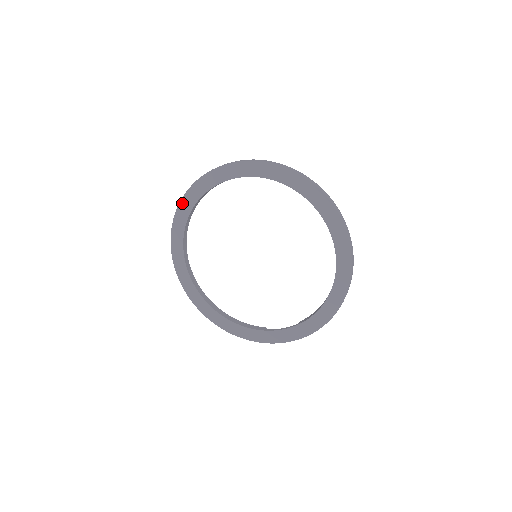
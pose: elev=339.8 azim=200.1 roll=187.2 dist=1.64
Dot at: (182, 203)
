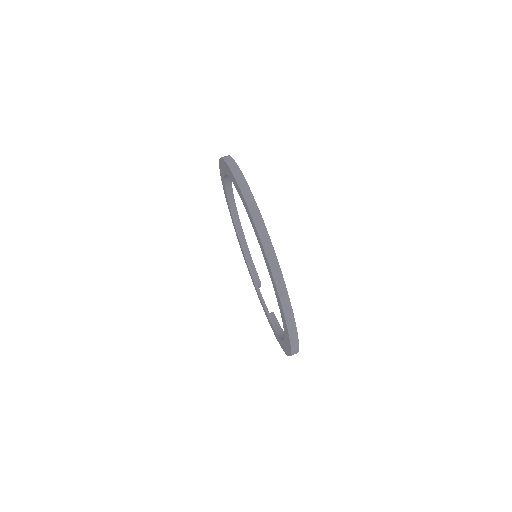
Dot at: (222, 161)
